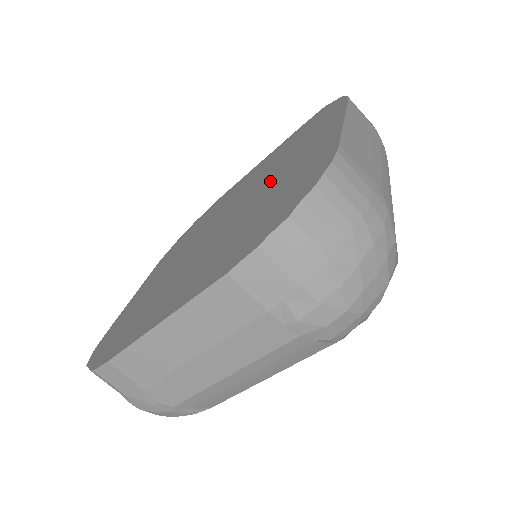
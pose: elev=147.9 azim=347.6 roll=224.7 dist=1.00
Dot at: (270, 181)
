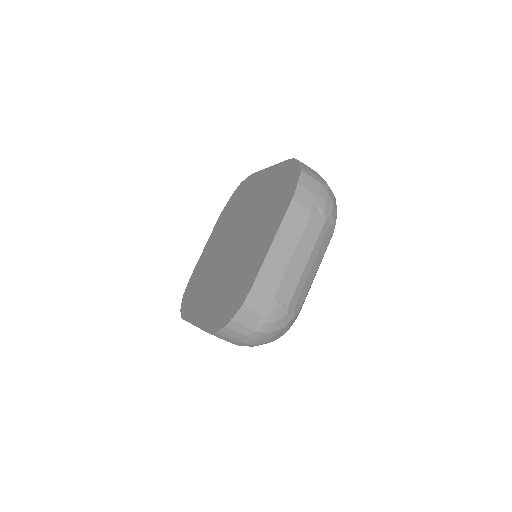
Dot at: (249, 209)
